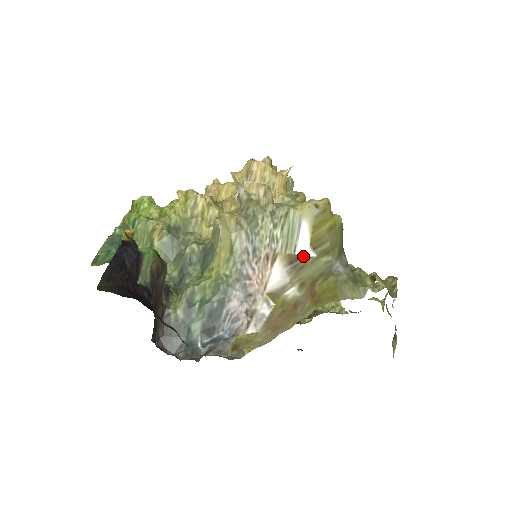
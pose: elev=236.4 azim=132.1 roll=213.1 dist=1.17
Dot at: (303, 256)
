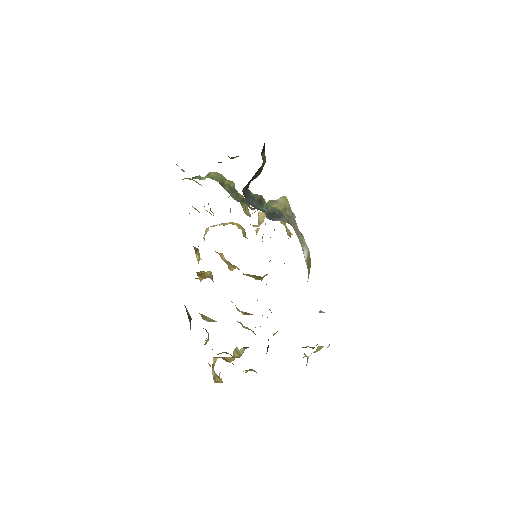
Dot at: (305, 259)
